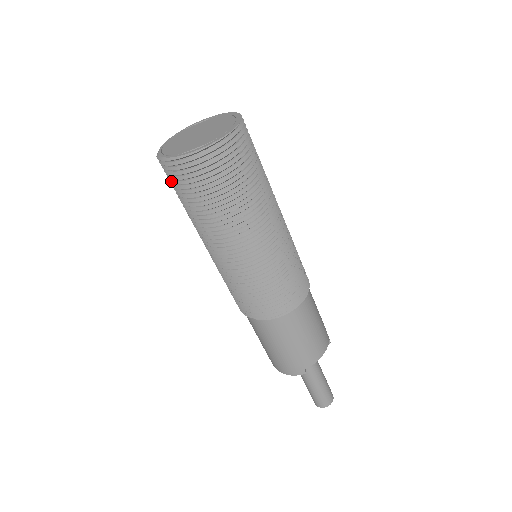
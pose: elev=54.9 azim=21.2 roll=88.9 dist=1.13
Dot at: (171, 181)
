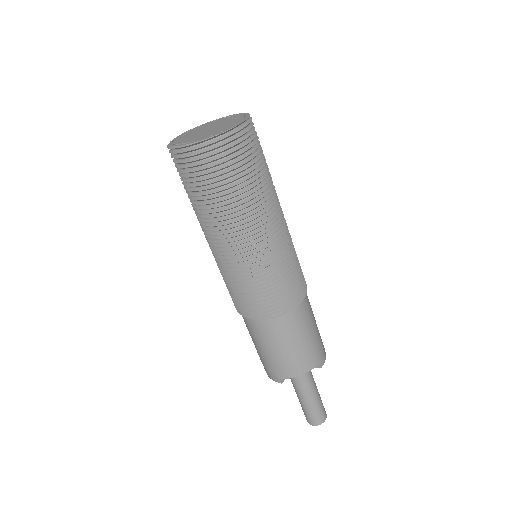
Dot at: occluded
